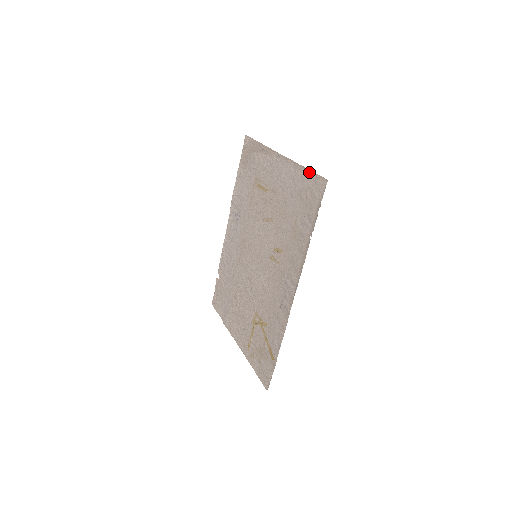
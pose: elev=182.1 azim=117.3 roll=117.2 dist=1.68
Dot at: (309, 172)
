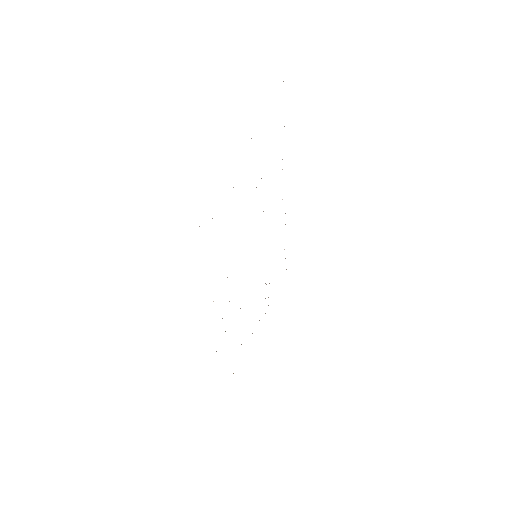
Dot at: occluded
